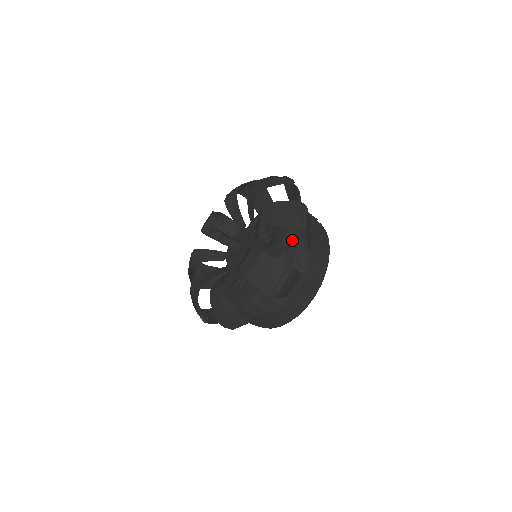
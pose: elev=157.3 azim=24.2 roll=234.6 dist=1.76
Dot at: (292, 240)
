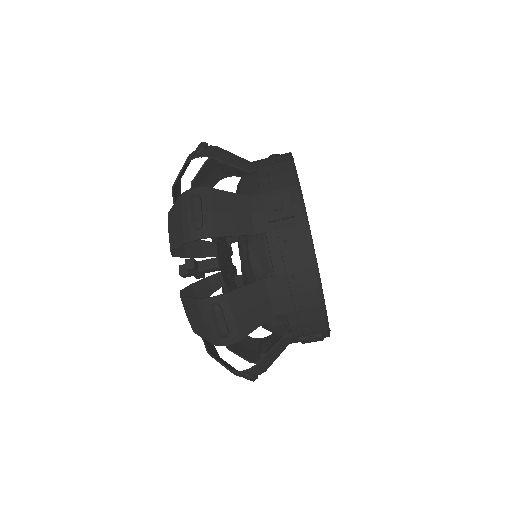
Dot at: (238, 189)
